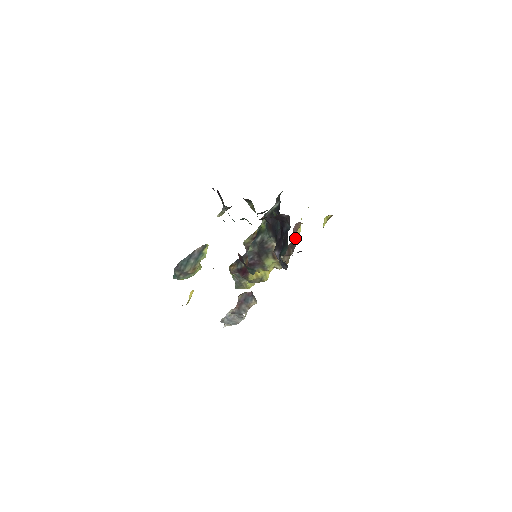
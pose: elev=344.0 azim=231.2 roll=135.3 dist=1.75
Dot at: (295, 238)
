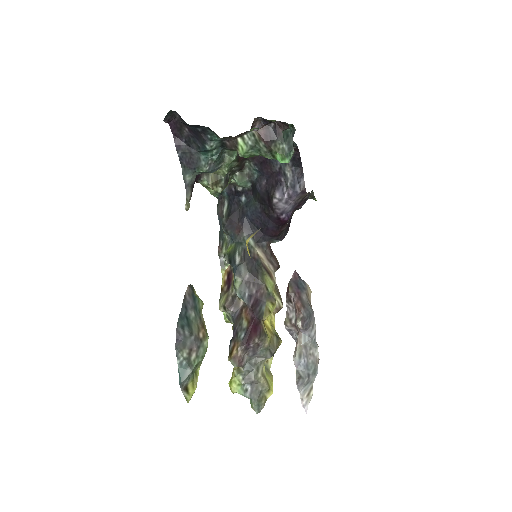
Dot at: occluded
